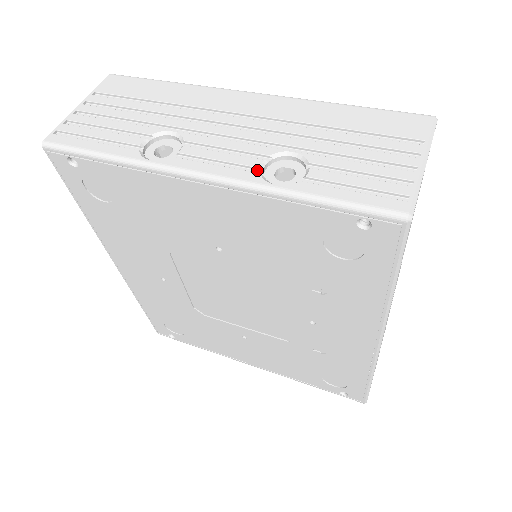
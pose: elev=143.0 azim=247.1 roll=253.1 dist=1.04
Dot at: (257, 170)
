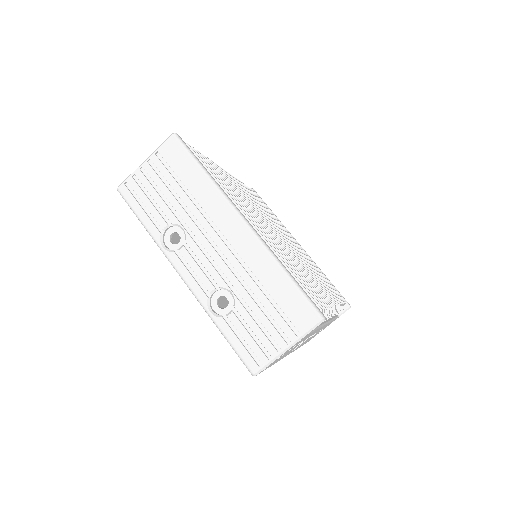
Dot at: (209, 292)
